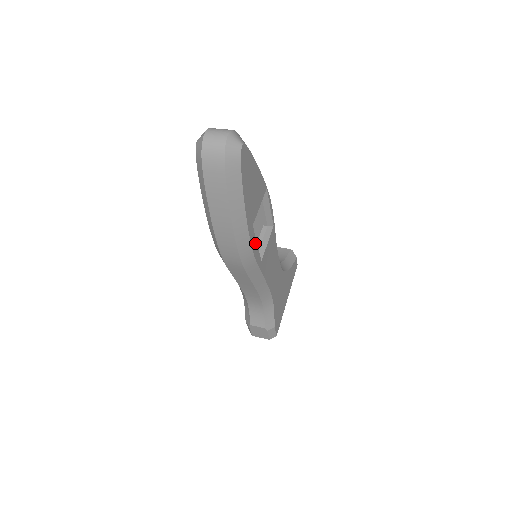
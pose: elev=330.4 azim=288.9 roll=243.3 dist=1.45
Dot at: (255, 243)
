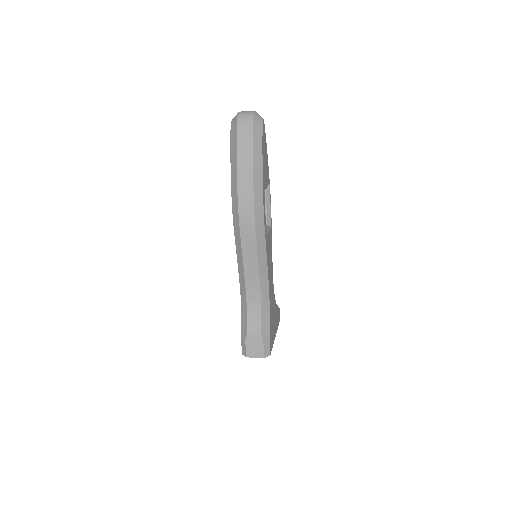
Dot at: (264, 209)
